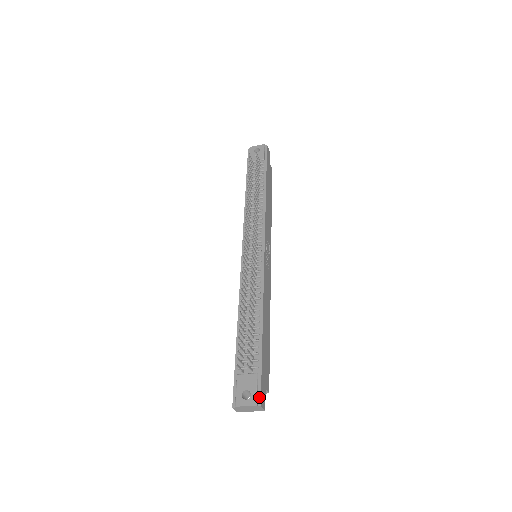
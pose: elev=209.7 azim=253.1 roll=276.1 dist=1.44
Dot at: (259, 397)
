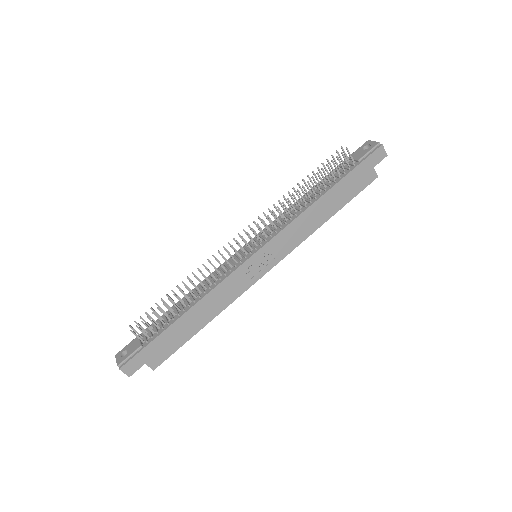
Dot at: (125, 362)
